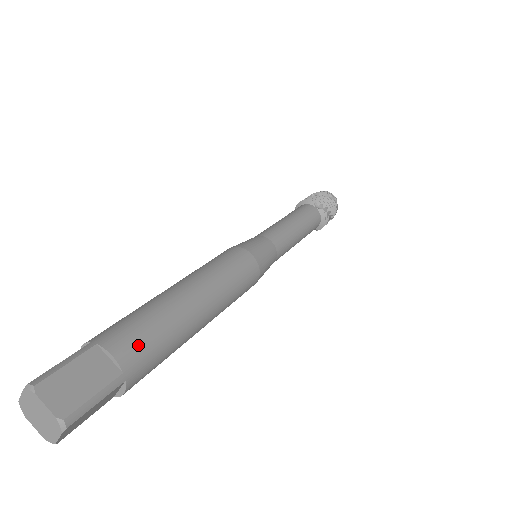
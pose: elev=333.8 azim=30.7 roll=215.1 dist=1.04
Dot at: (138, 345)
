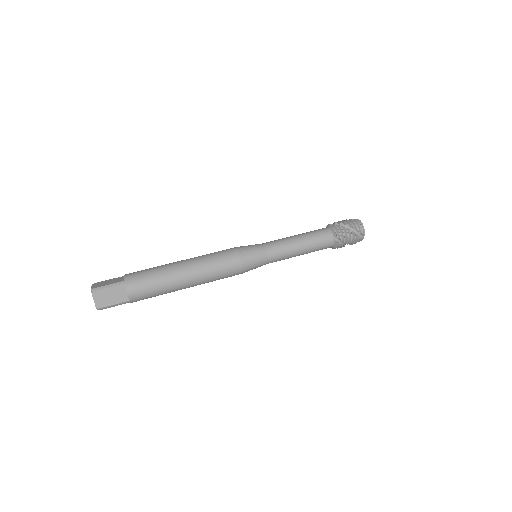
Dot at: (142, 293)
